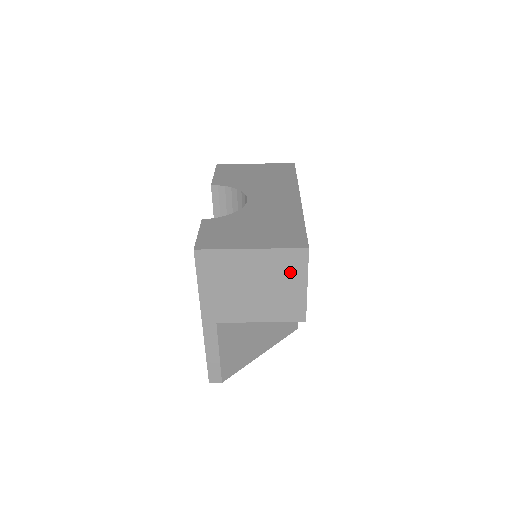
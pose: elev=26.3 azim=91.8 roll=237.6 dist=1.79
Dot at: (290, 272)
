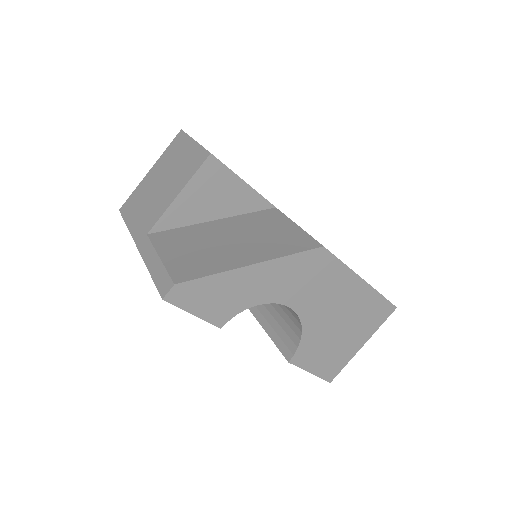
Dot at: (179, 150)
